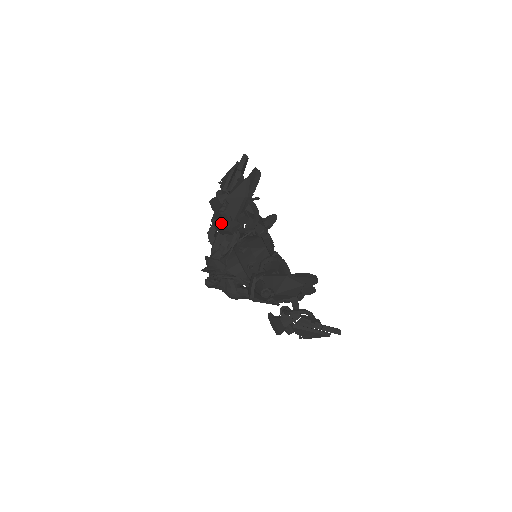
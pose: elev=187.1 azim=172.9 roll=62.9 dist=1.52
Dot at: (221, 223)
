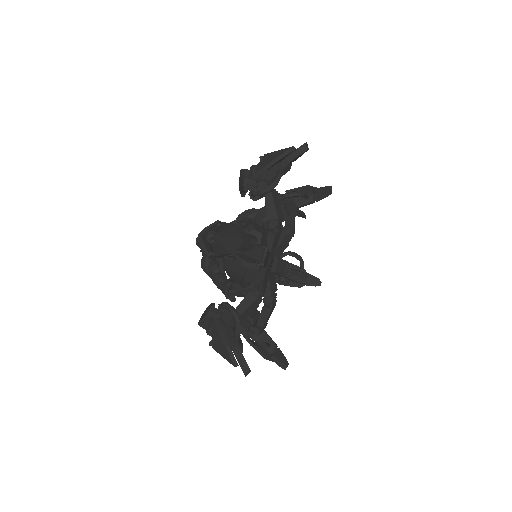
Dot at: (244, 173)
